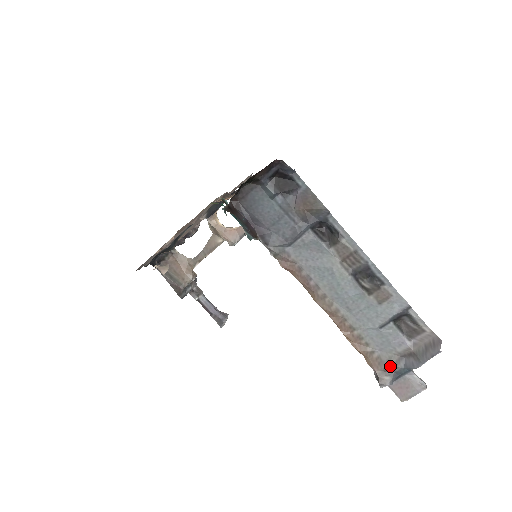
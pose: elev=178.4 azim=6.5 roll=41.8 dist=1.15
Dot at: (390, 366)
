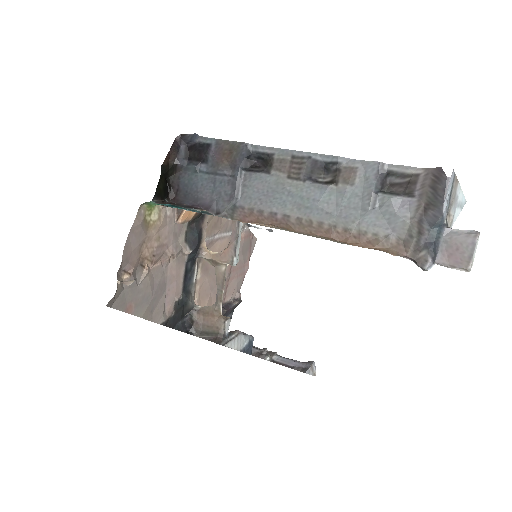
Dot at: (416, 238)
